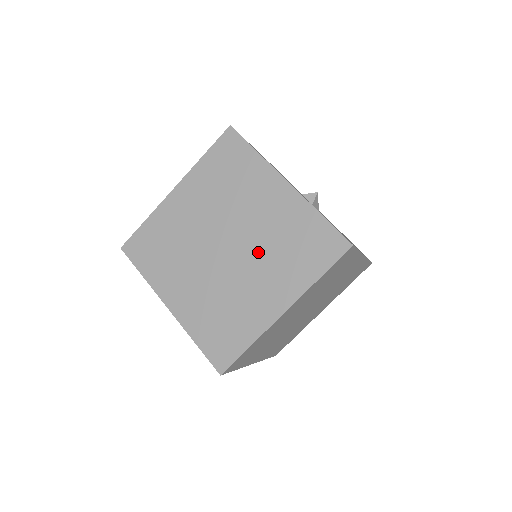
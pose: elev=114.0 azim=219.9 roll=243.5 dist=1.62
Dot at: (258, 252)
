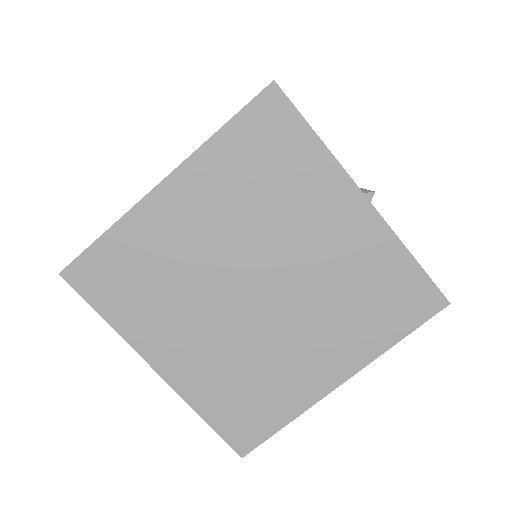
Dot at: (310, 301)
